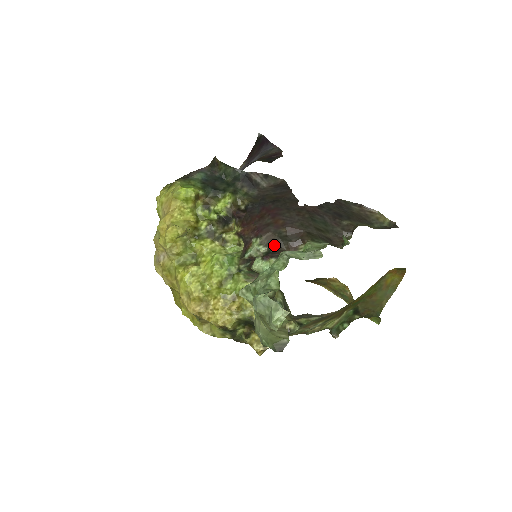
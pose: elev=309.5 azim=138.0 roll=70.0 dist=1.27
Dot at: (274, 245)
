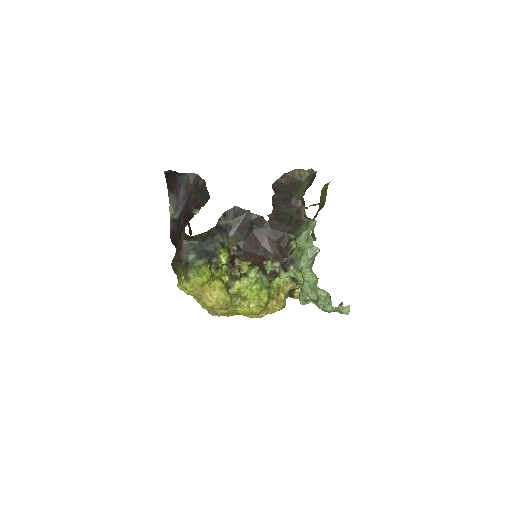
Dot at: (281, 258)
